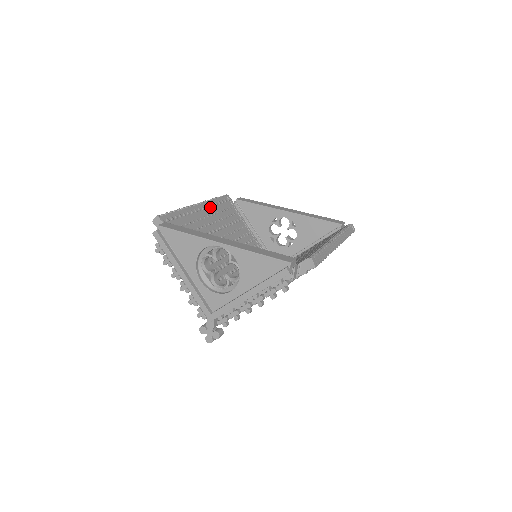
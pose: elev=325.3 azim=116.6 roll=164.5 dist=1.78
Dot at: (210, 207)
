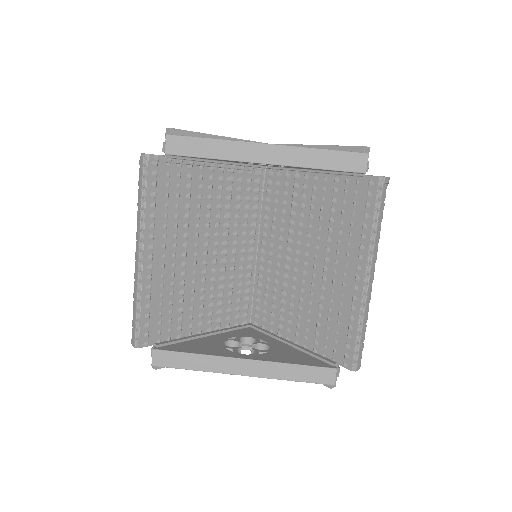
Dot at: (154, 228)
